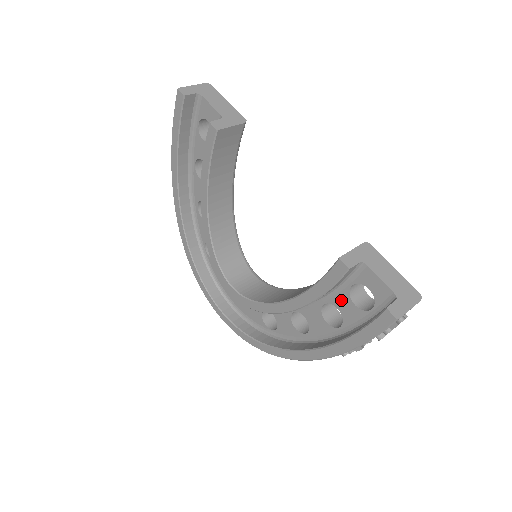
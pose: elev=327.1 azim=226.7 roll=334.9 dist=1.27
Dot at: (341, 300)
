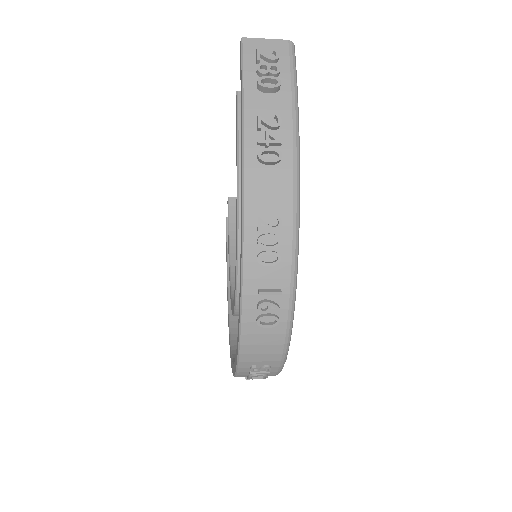
Dot at: occluded
